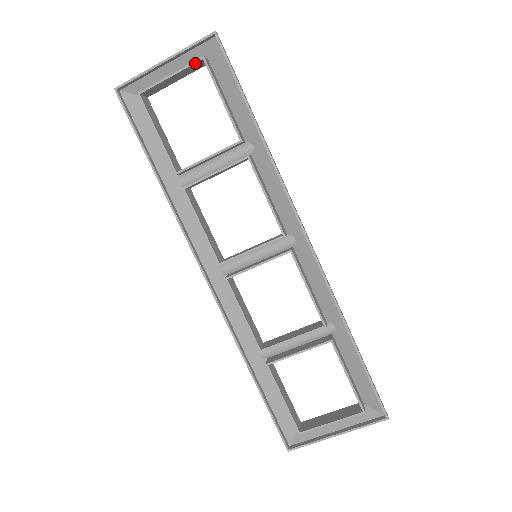
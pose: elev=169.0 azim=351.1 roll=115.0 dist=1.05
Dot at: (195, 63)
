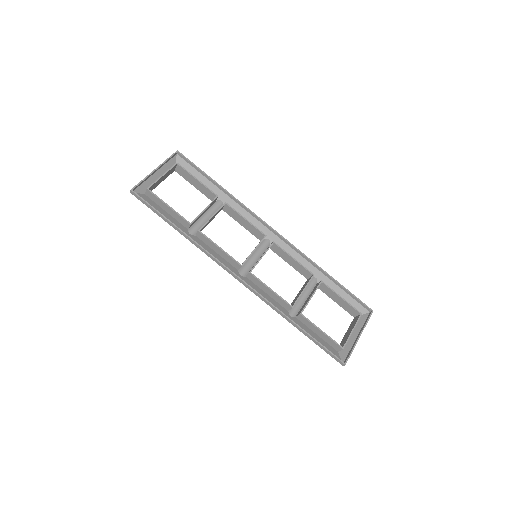
Dot at: (173, 167)
